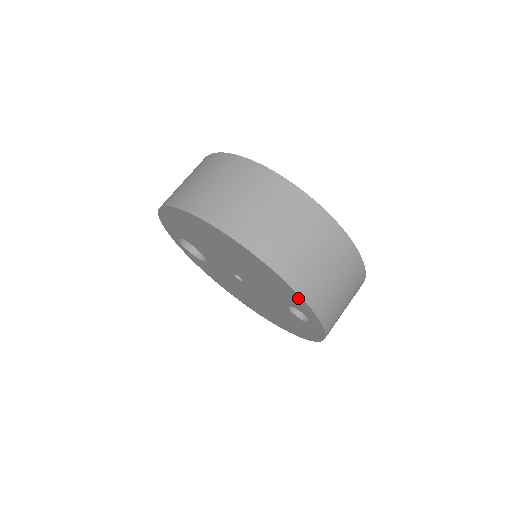
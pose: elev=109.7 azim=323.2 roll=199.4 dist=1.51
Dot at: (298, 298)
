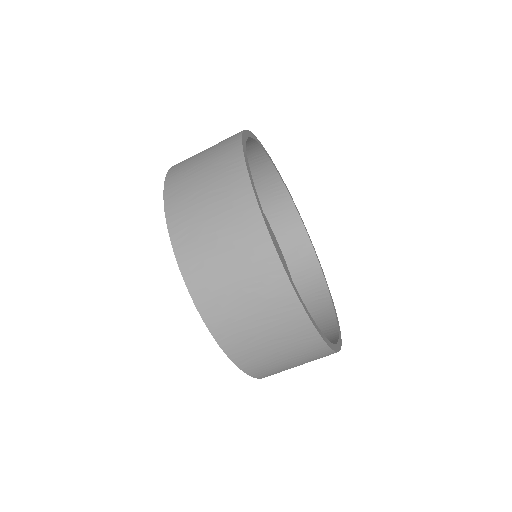
Dot at: occluded
